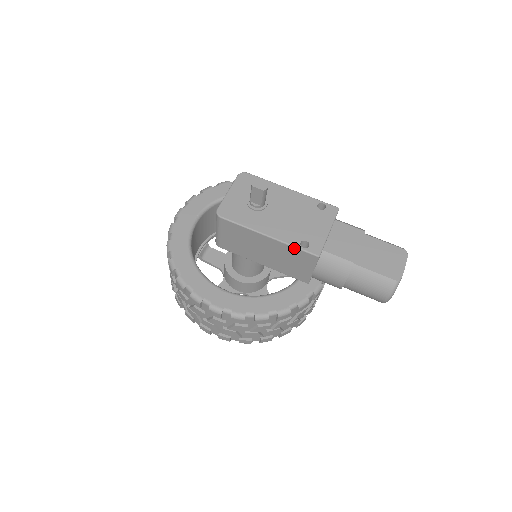
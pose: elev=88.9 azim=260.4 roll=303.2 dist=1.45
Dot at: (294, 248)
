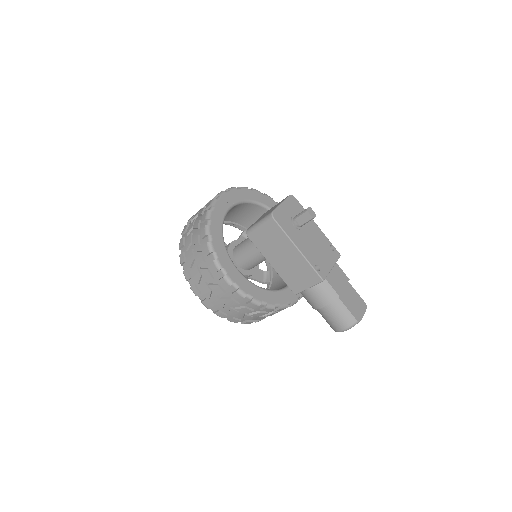
Dot at: (311, 266)
